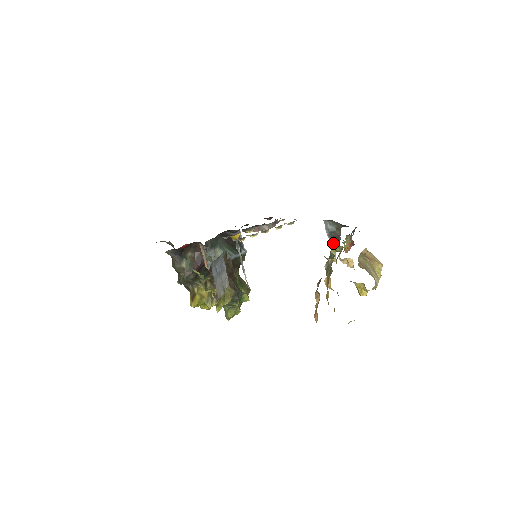
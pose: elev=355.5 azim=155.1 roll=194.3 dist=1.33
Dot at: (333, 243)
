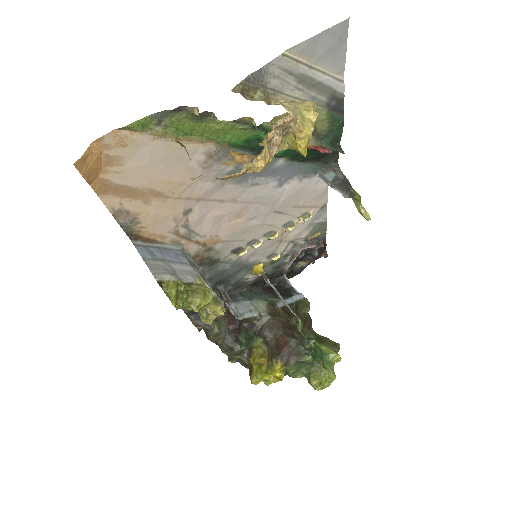
Dot at: (346, 193)
